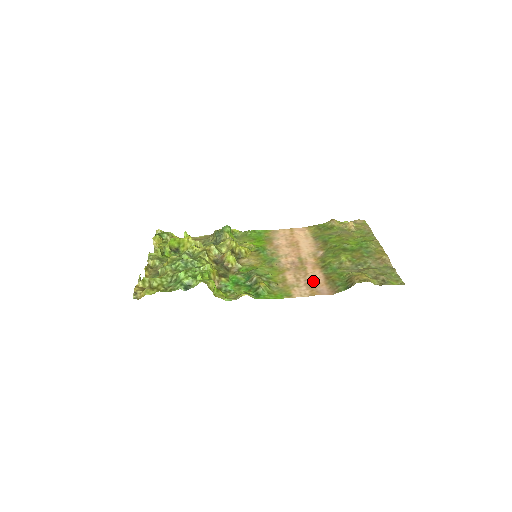
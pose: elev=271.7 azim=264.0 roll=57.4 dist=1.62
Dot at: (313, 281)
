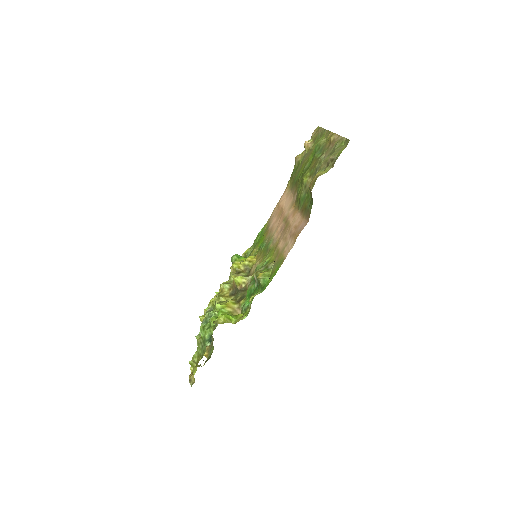
Dot at: (294, 227)
